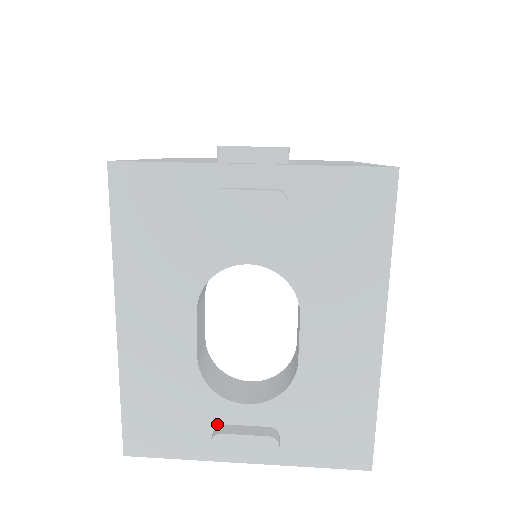
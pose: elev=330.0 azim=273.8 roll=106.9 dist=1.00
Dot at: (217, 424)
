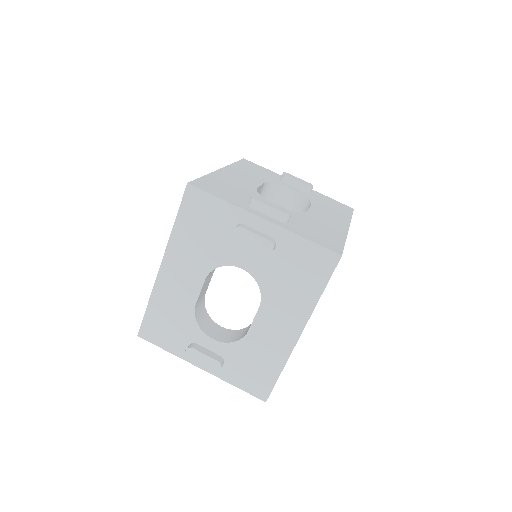
Dot at: (193, 342)
